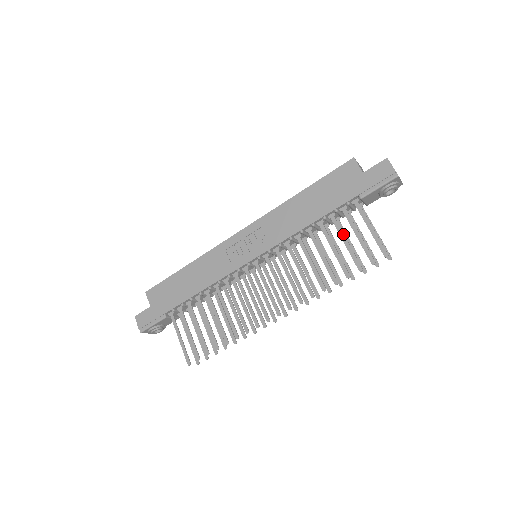
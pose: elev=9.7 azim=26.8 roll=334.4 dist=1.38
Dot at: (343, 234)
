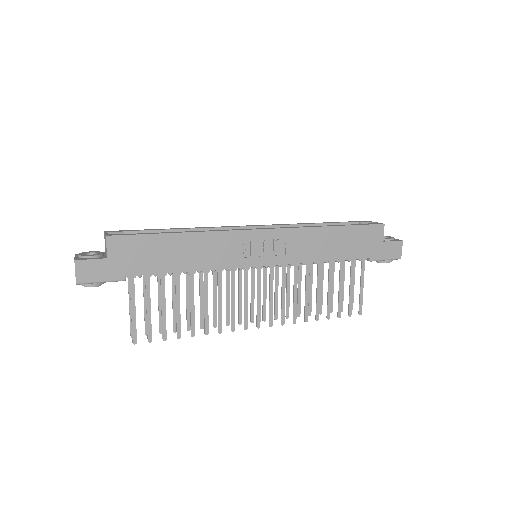
Dot at: (342, 281)
